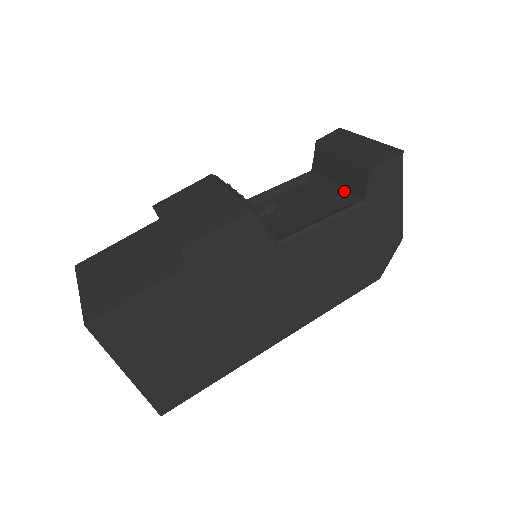
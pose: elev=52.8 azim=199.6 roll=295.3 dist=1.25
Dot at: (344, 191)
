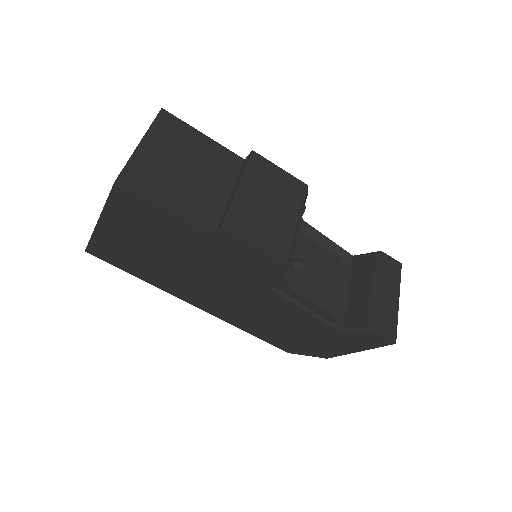
Dot at: (344, 304)
